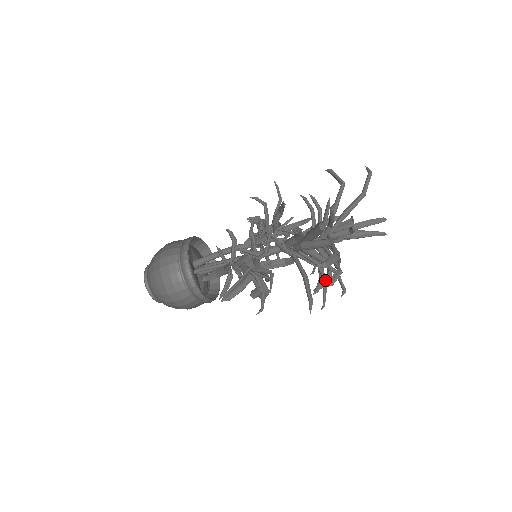
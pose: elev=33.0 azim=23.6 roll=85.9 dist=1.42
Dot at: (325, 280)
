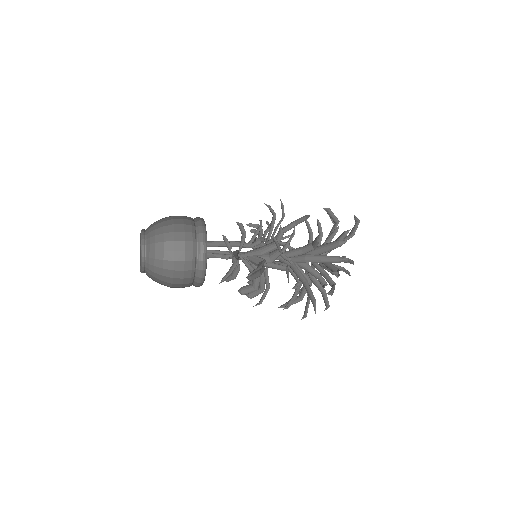
Dot at: occluded
